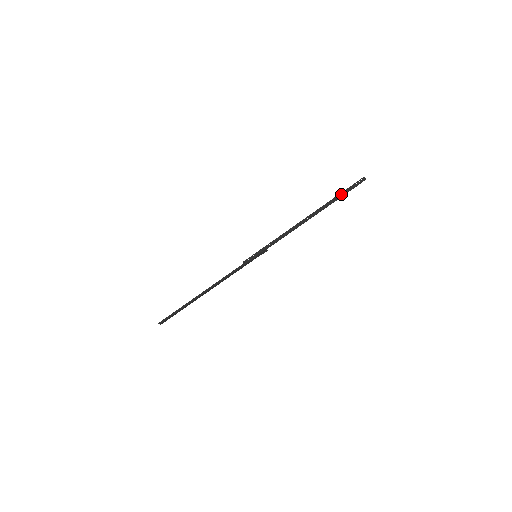
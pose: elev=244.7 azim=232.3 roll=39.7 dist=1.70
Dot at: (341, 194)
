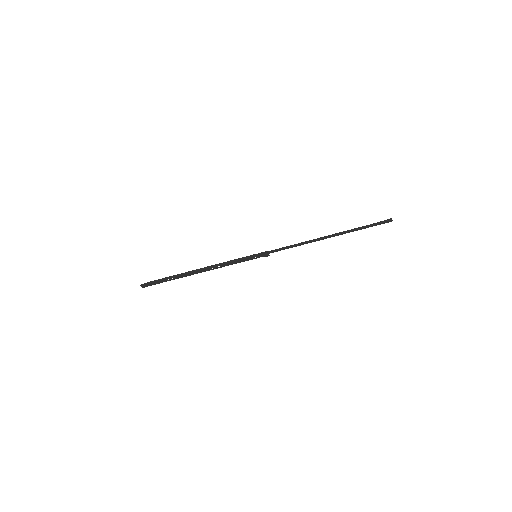
Dot at: (362, 227)
